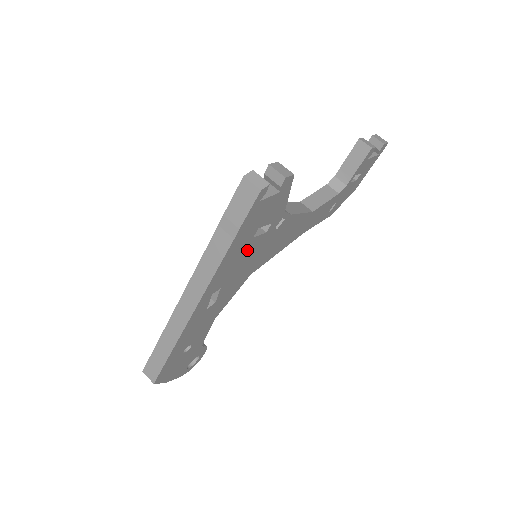
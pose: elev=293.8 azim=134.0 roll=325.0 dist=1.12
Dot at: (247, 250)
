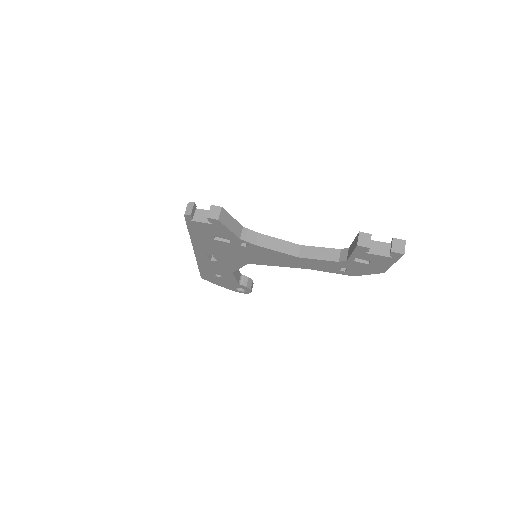
Dot at: (218, 244)
